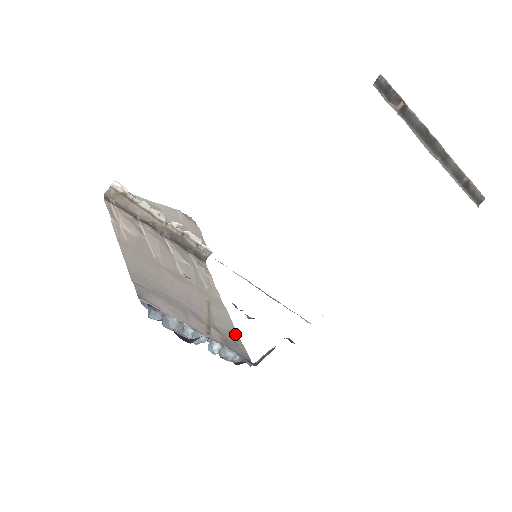
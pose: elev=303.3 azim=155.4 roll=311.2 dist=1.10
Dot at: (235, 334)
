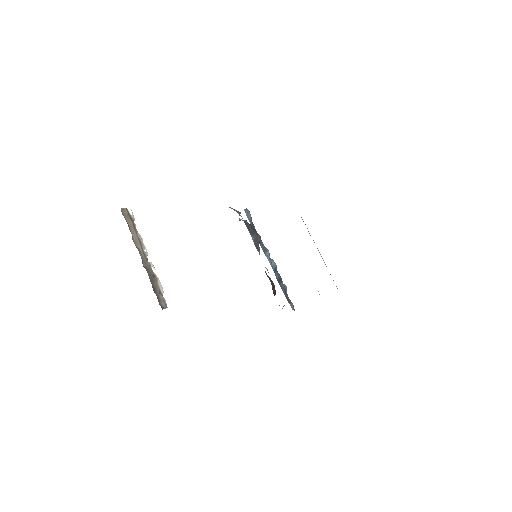
Dot at: occluded
